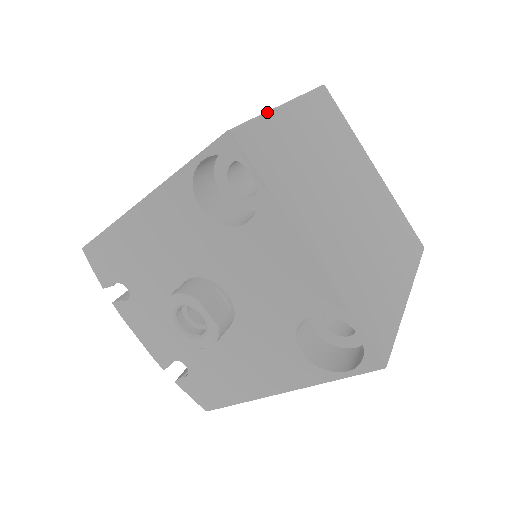
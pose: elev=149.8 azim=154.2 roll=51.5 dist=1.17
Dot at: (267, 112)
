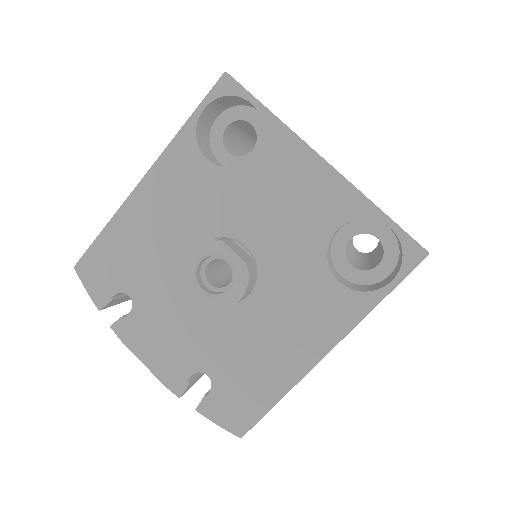
Dot at: occluded
